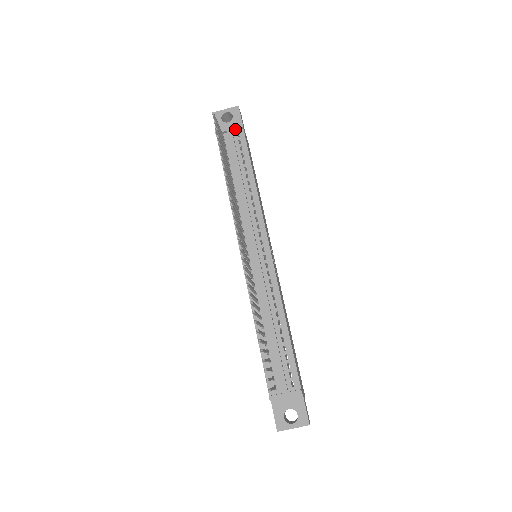
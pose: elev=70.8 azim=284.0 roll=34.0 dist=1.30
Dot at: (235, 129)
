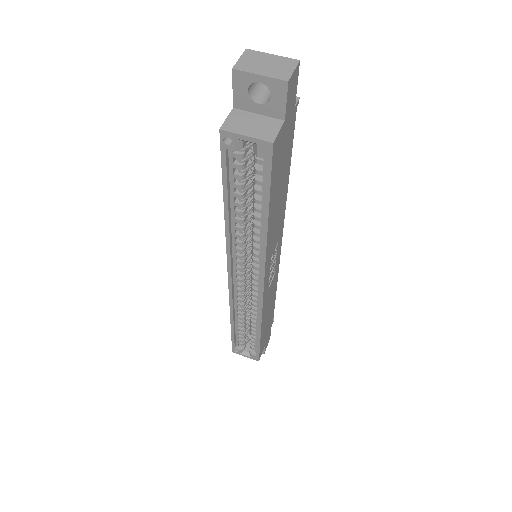
Dot at: occluded
